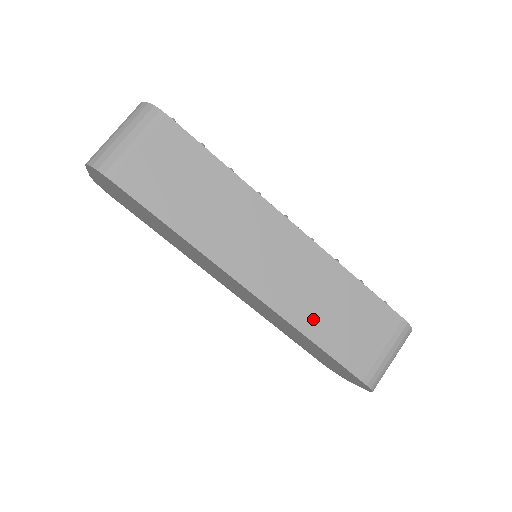
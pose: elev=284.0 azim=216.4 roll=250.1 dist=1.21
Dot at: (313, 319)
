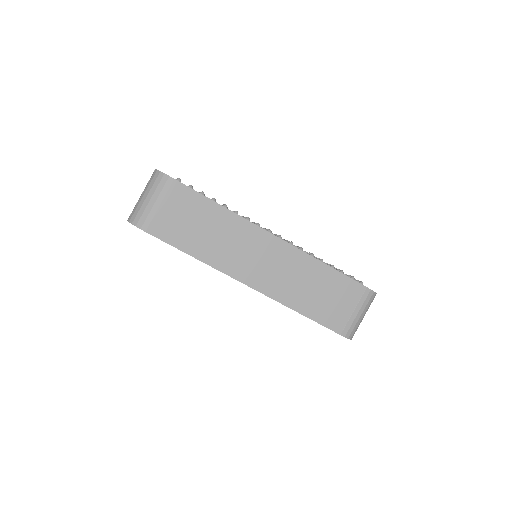
Dot at: (299, 299)
